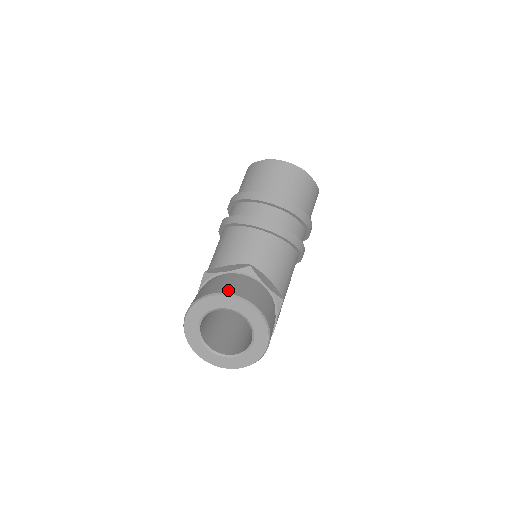
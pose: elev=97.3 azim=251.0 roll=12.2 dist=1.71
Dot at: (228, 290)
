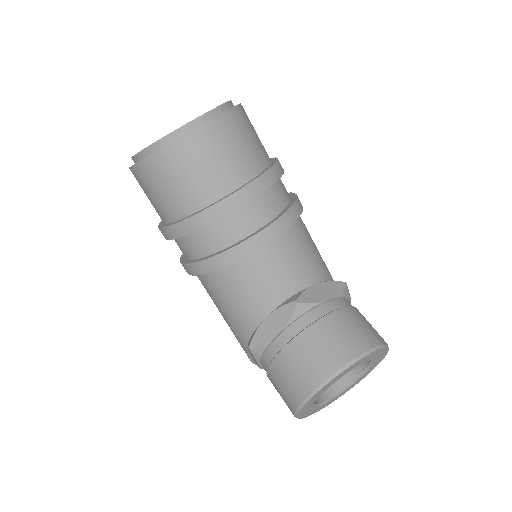
Dot at: (326, 369)
